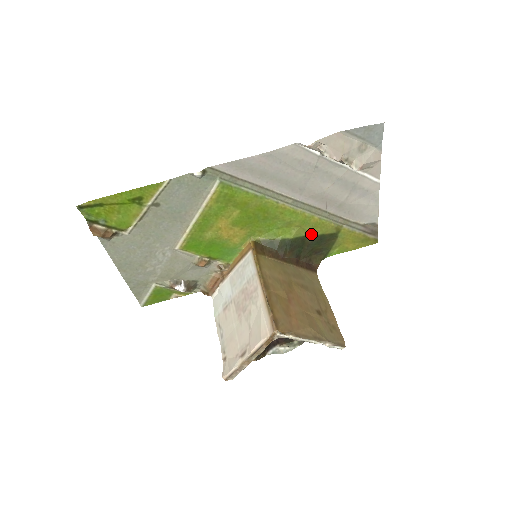
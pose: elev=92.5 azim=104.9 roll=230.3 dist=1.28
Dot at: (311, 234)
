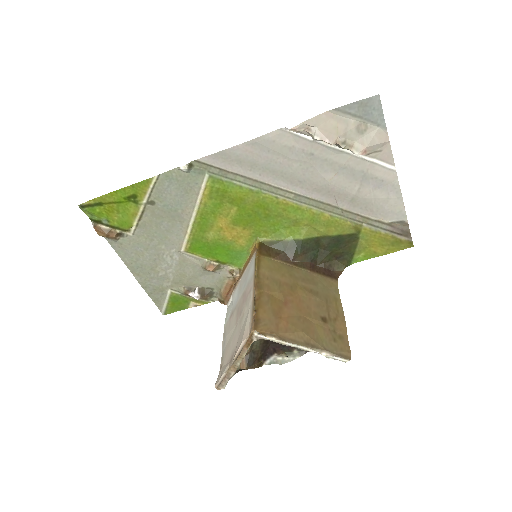
Dot at: (325, 235)
